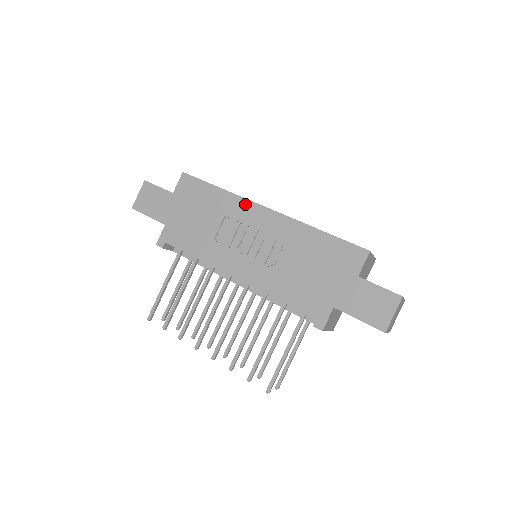
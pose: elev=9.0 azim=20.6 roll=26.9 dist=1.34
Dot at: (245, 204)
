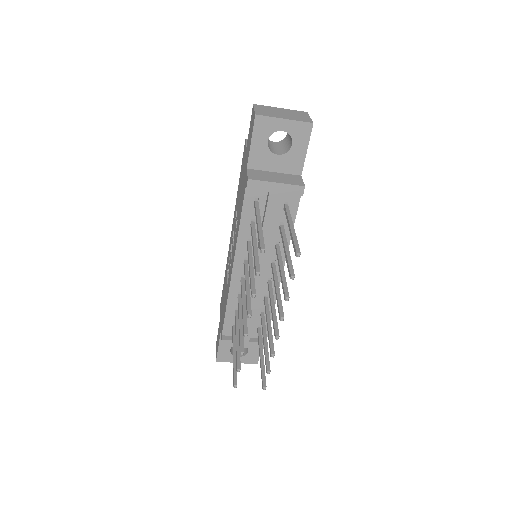
Dot at: occluded
